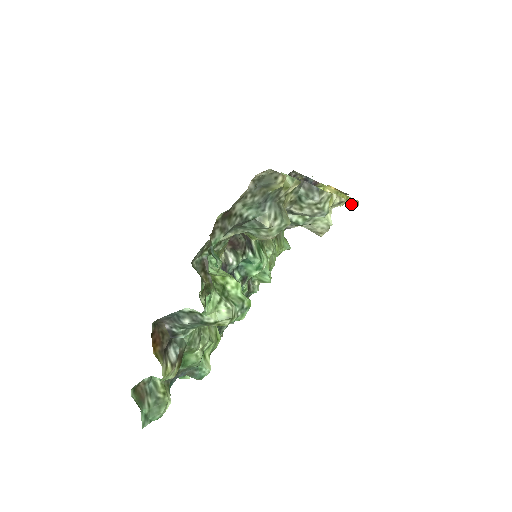
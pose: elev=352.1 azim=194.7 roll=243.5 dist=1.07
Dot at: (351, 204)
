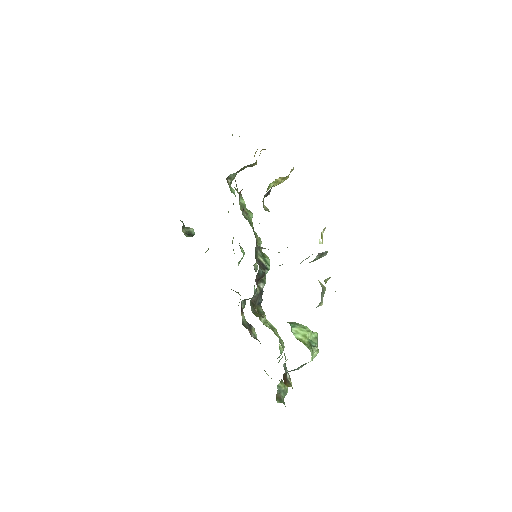
Dot at: (290, 171)
